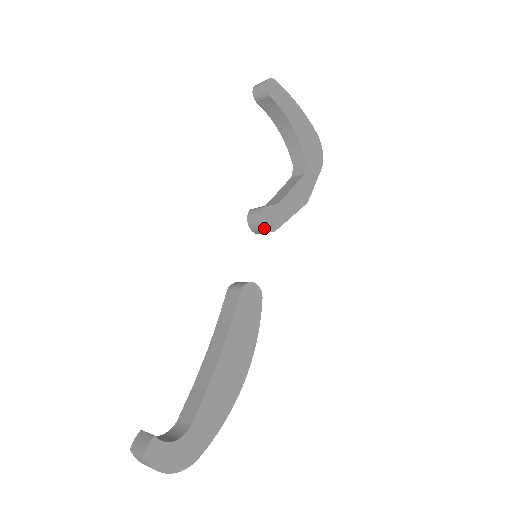
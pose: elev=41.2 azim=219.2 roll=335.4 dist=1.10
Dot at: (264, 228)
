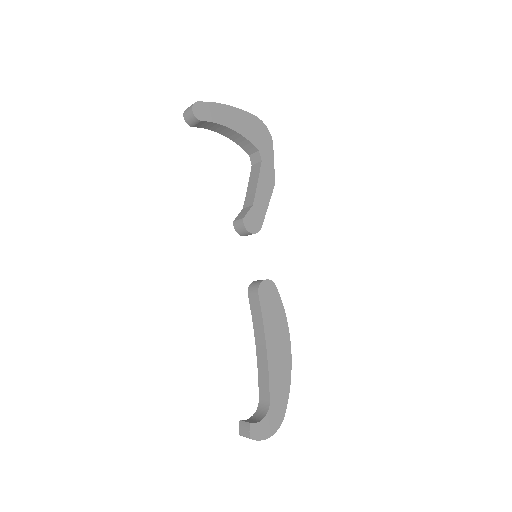
Dot at: occluded
